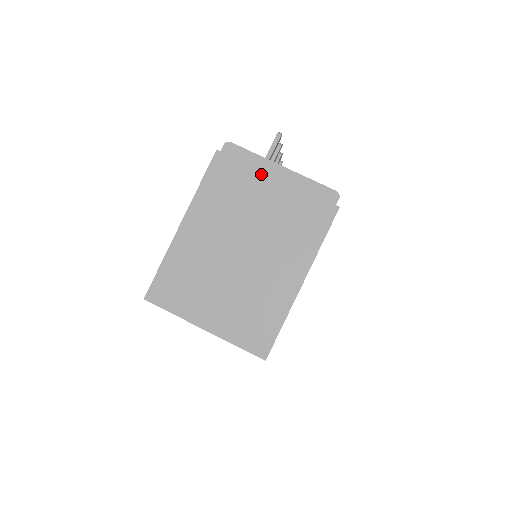
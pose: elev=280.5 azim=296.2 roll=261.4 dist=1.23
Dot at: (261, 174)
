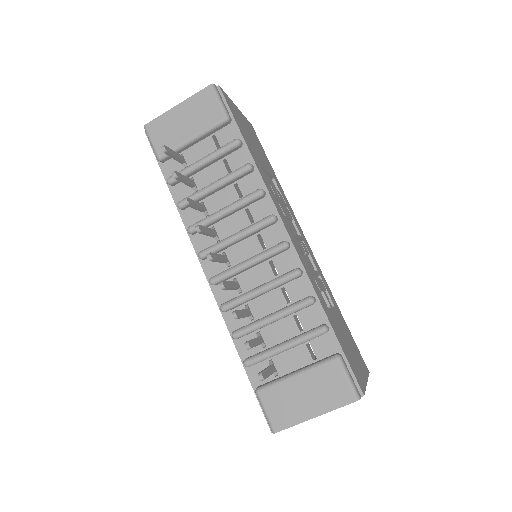
Dot at: occluded
